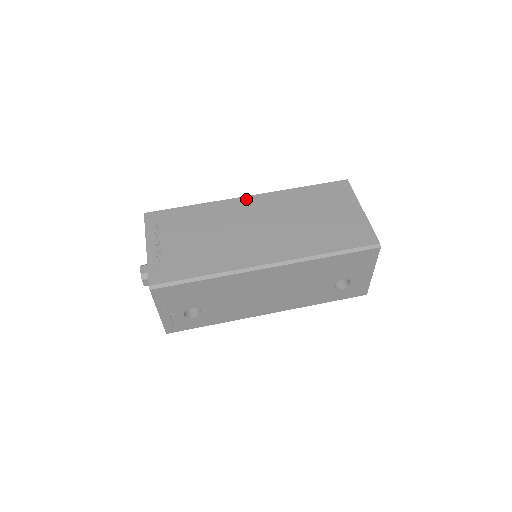
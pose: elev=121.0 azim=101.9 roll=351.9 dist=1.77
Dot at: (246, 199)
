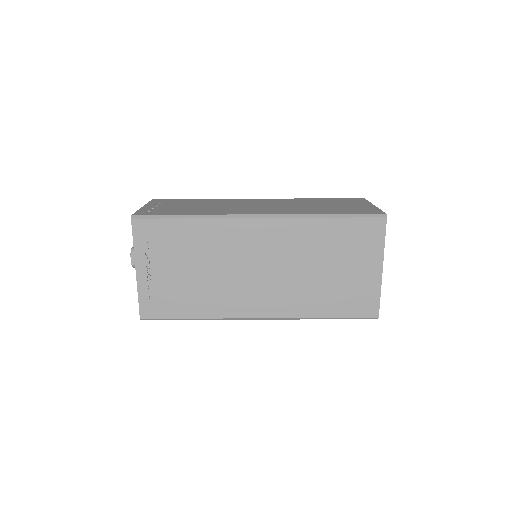
Dot at: (255, 223)
